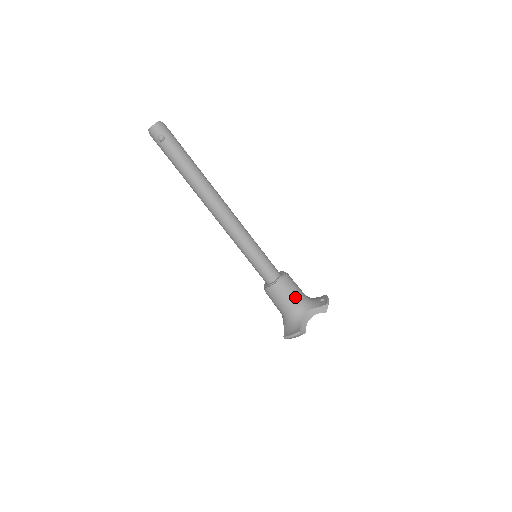
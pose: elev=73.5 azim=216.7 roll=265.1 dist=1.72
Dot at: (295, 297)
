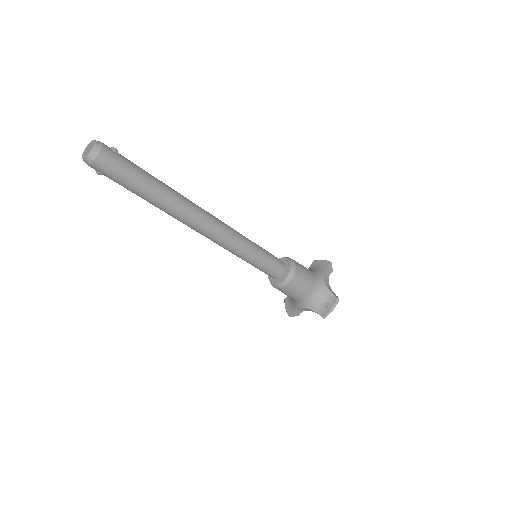
Dot at: (293, 297)
